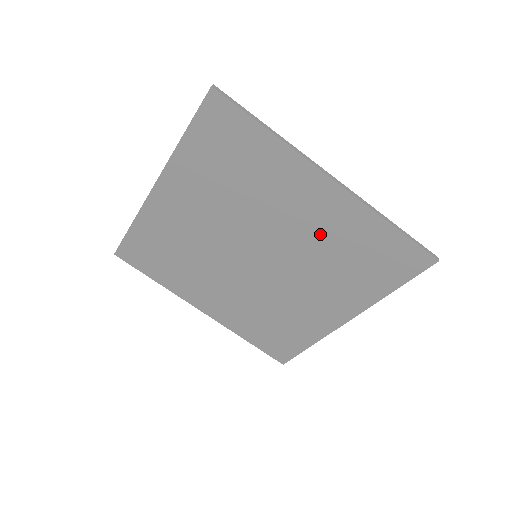
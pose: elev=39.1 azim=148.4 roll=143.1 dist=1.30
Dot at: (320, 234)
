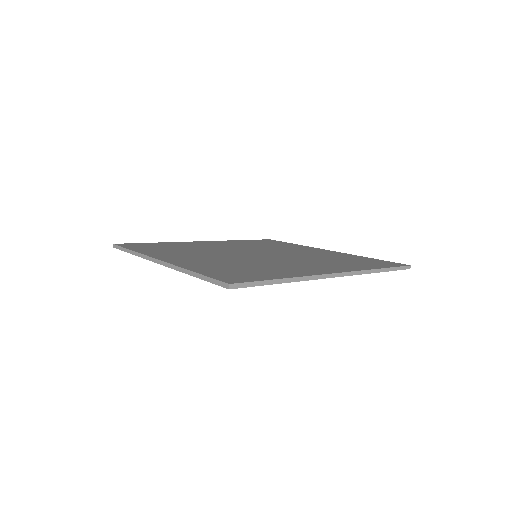
Dot at: occluded
